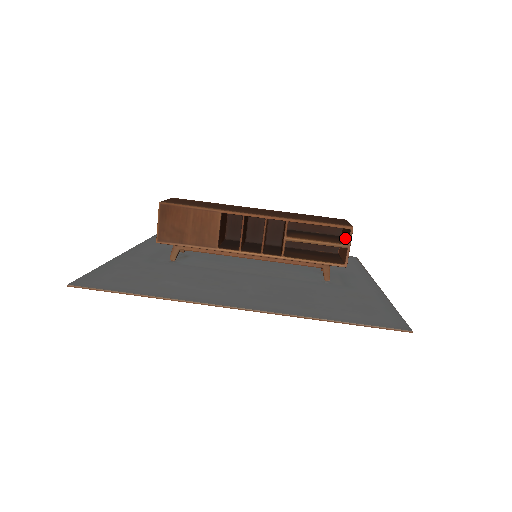
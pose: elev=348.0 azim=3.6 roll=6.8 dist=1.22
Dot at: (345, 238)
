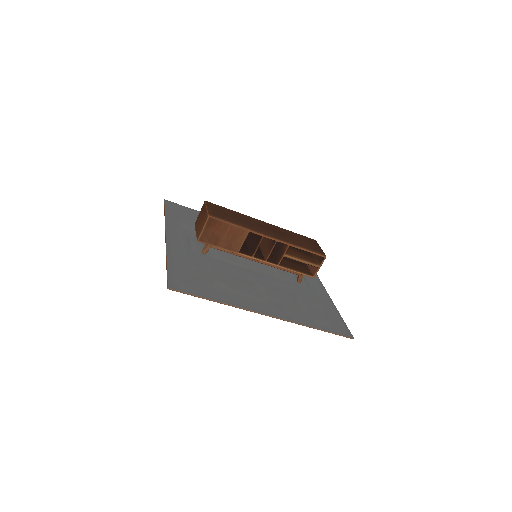
Dot at: (316, 257)
